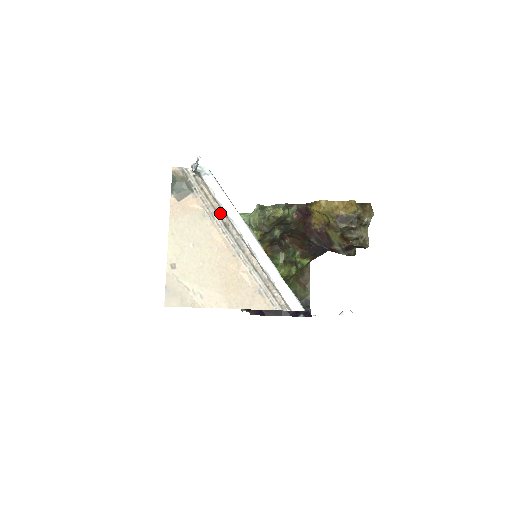
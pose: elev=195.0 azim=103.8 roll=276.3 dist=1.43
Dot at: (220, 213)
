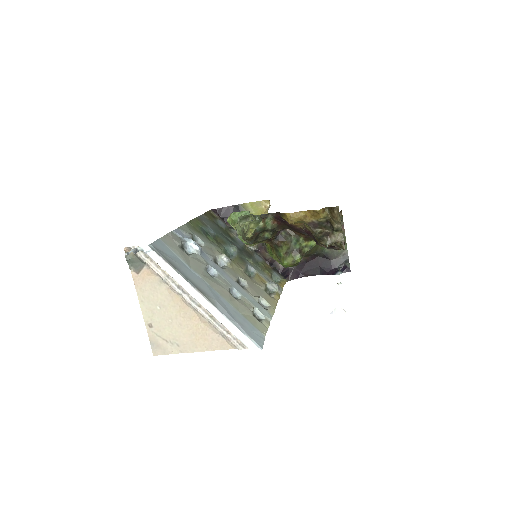
Dot at: (172, 277)
